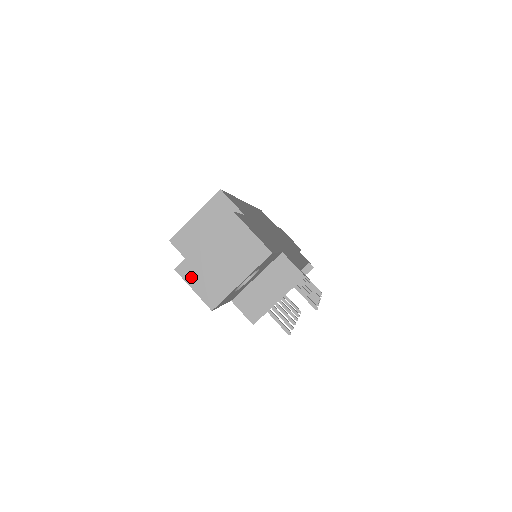
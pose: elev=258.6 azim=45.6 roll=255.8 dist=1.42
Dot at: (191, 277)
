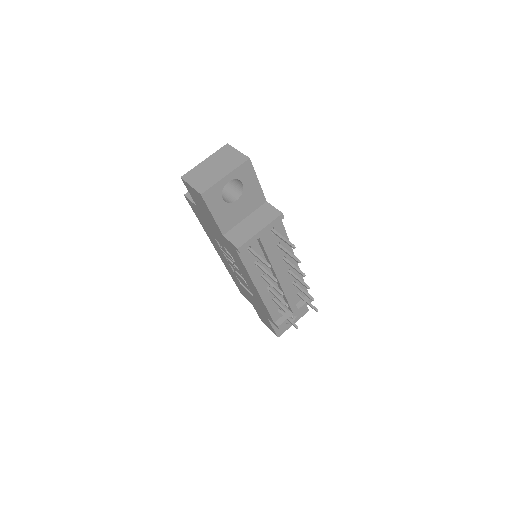
Dot at: (191, 179)
